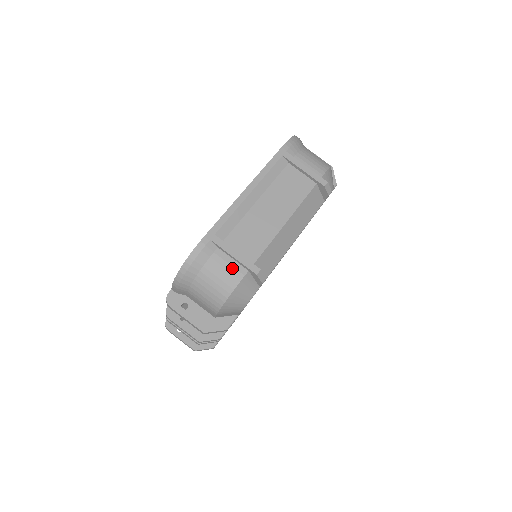
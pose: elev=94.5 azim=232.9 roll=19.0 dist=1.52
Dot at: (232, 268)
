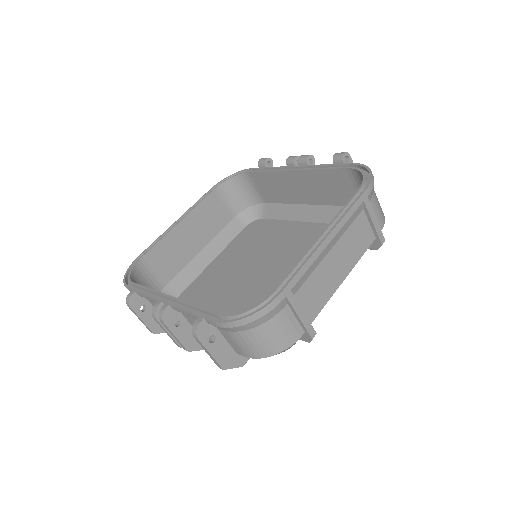
Dot at: (293, 328)
